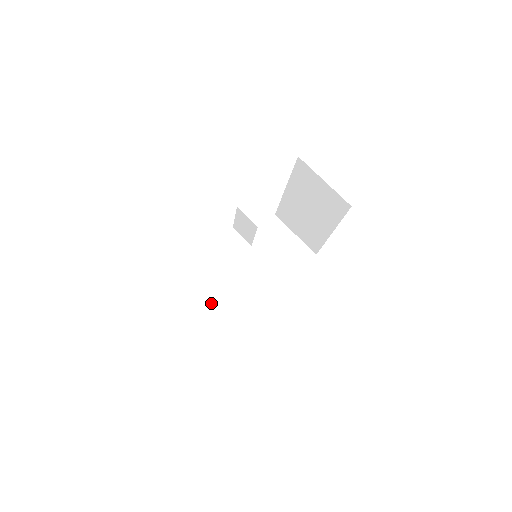
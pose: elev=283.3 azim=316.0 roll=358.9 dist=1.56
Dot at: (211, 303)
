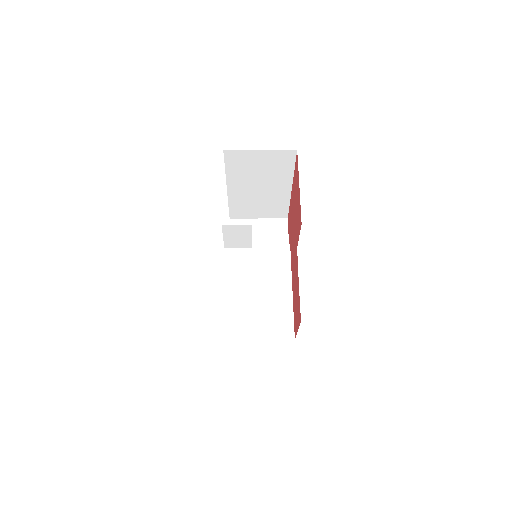
Dot at: (257, 323)
